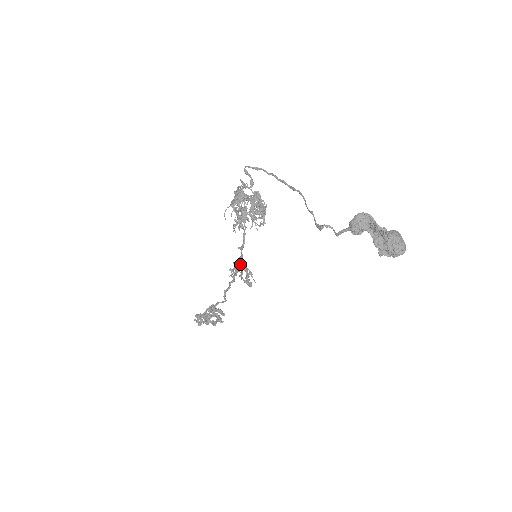
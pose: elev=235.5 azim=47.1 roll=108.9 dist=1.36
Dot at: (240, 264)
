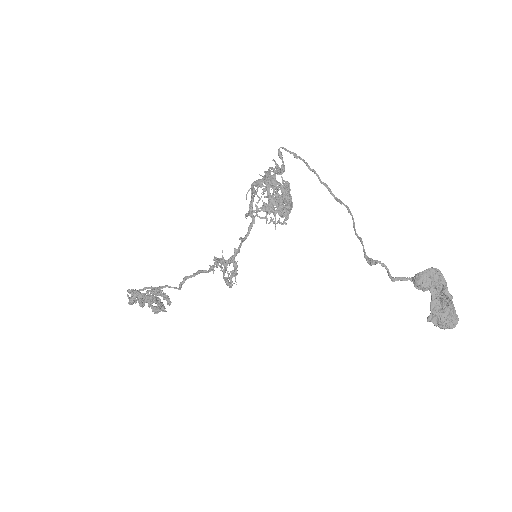
Dot at: (232, 257)
